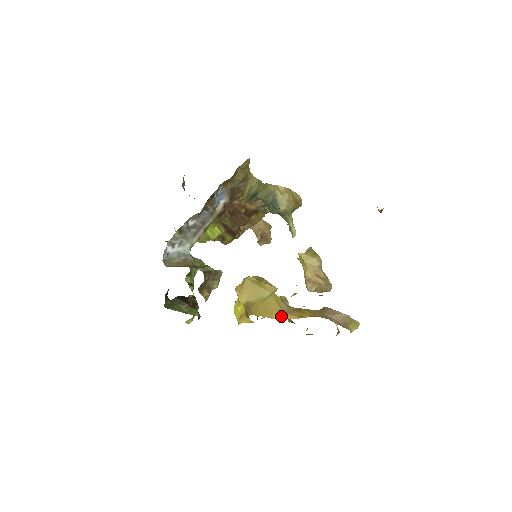
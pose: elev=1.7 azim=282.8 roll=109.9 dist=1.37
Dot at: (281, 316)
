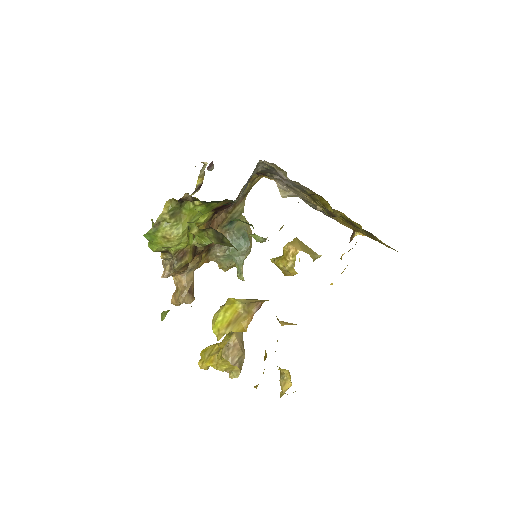
Dot at: (279, 322)
